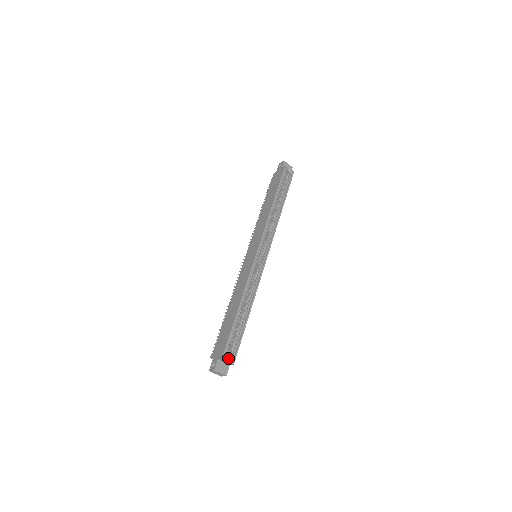
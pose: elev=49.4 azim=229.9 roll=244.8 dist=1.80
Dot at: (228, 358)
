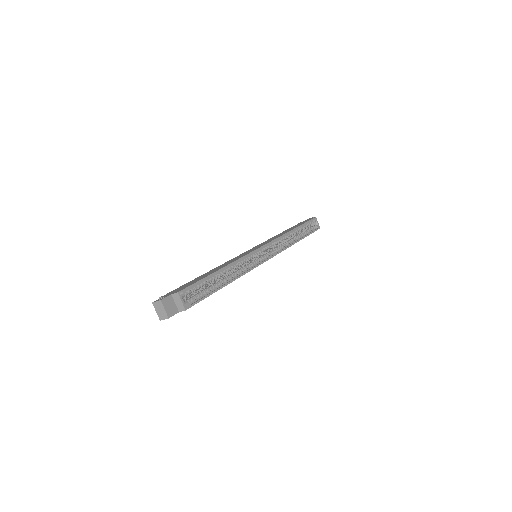
Dot at: (183, 301)
